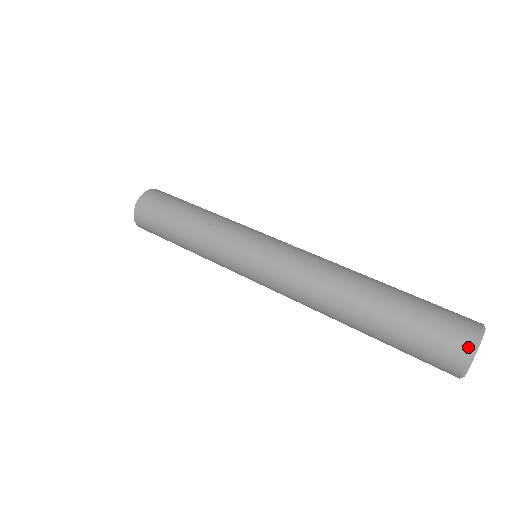
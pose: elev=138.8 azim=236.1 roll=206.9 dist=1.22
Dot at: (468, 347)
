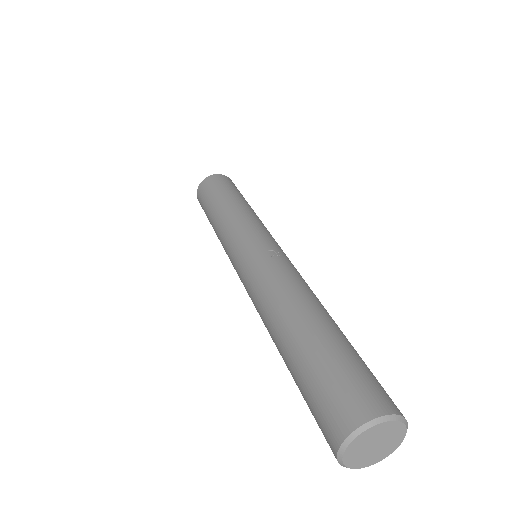
Dot at: (342, 431)
